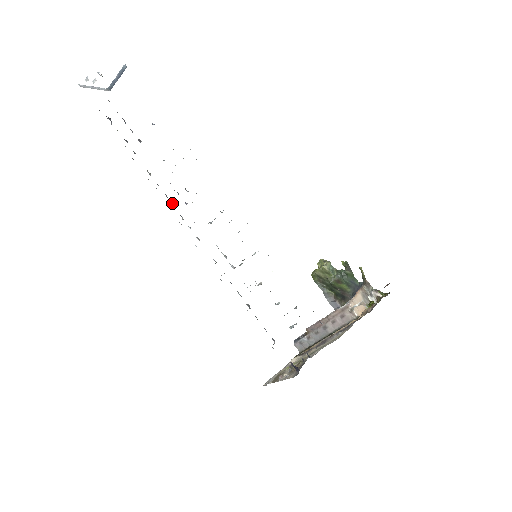
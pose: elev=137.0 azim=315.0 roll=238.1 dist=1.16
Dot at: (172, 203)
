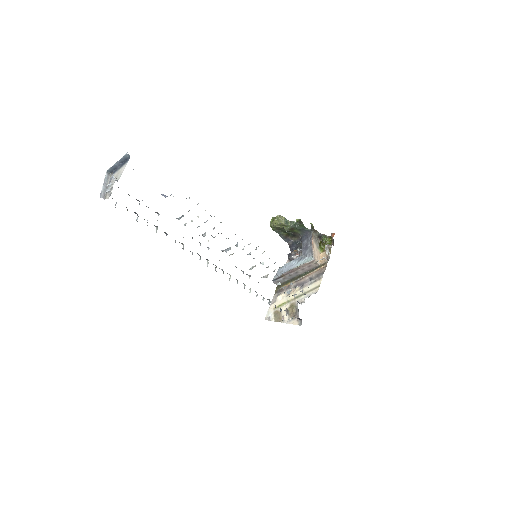
Dot at: occluded
